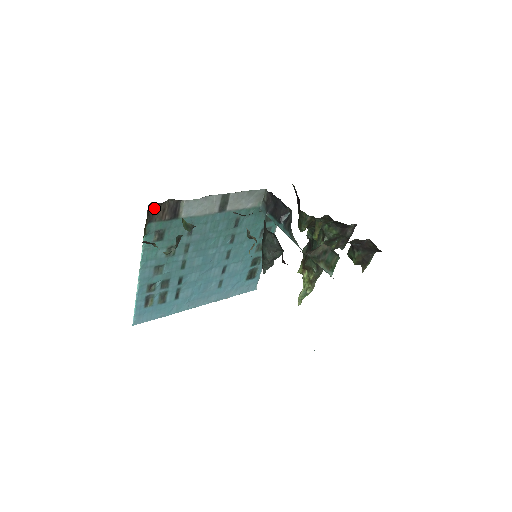
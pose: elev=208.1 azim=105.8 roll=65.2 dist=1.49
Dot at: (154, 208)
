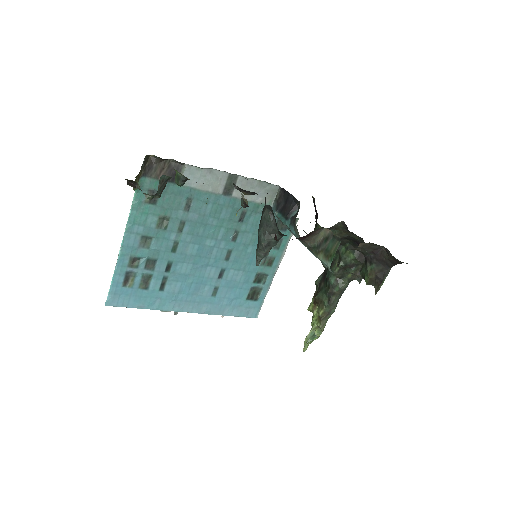
Dot at: (152, 163)
